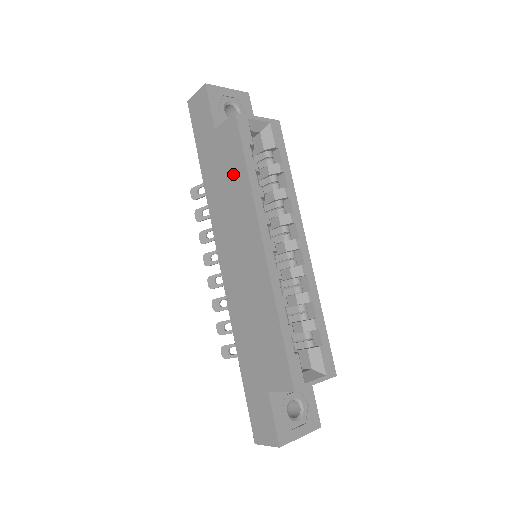
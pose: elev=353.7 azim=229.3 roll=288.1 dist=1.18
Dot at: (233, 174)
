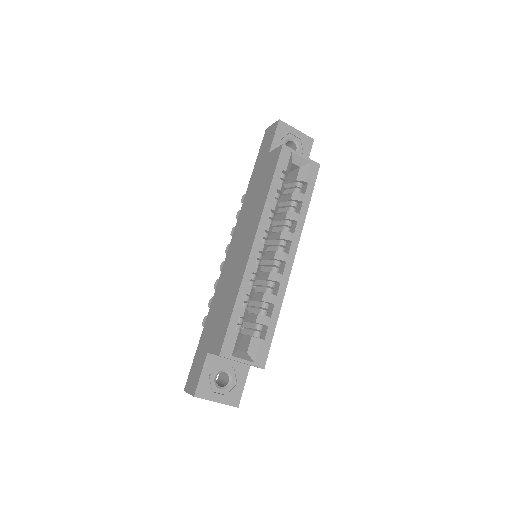
Dot at: (263, 187)
